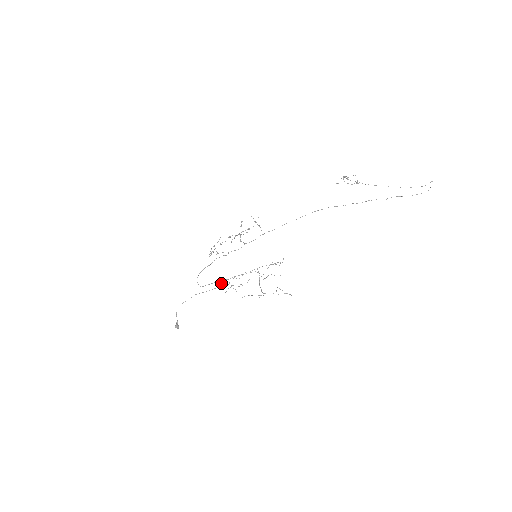
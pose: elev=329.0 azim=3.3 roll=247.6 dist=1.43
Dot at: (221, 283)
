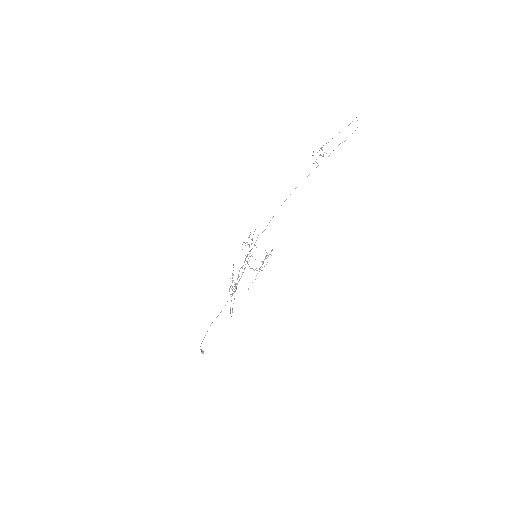
Dot at: occluded
